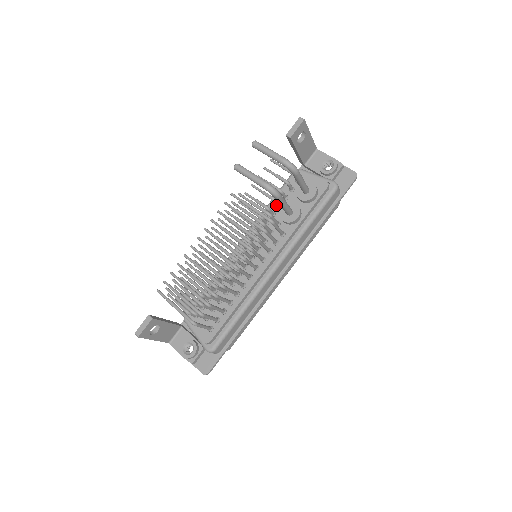
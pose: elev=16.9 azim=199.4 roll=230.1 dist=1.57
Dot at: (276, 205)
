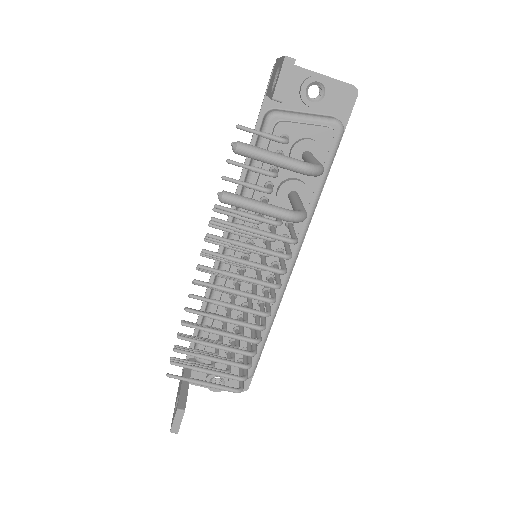
Dot at: (264, 186)
